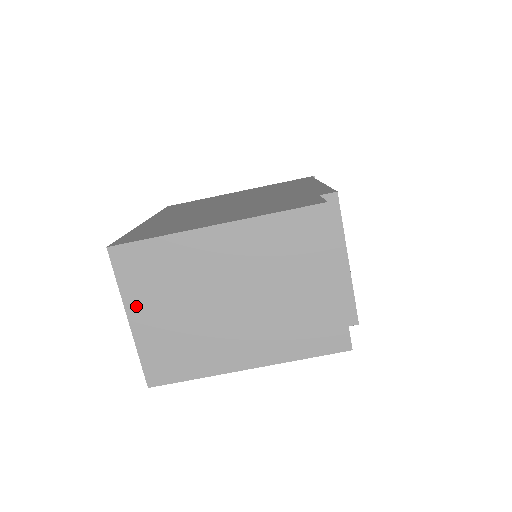
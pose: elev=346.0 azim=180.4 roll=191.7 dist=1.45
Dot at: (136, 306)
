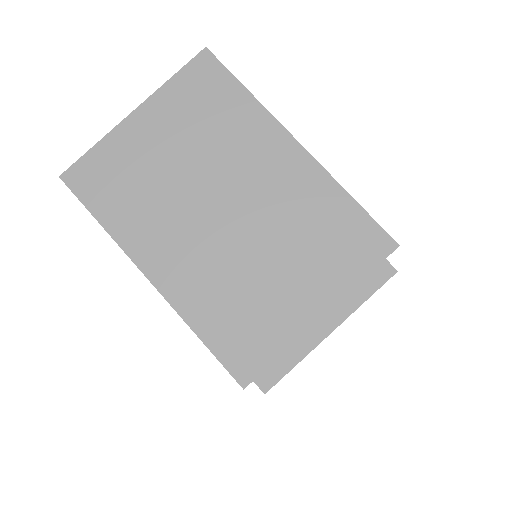
Dot at: (155, 111)
